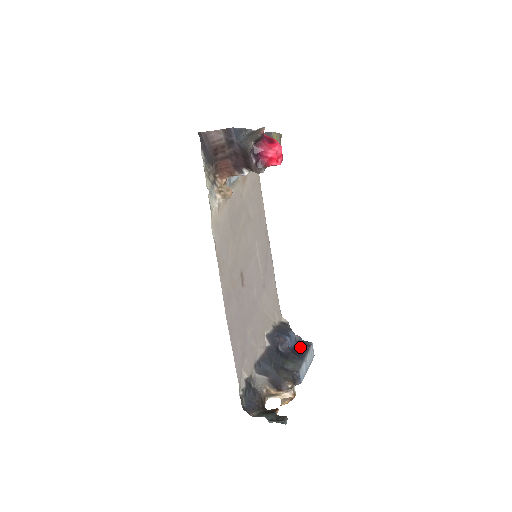
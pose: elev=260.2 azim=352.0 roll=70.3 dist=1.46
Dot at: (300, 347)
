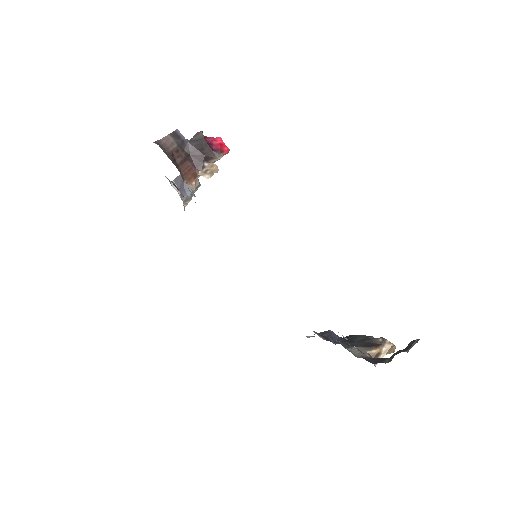
Dot at: occluded
